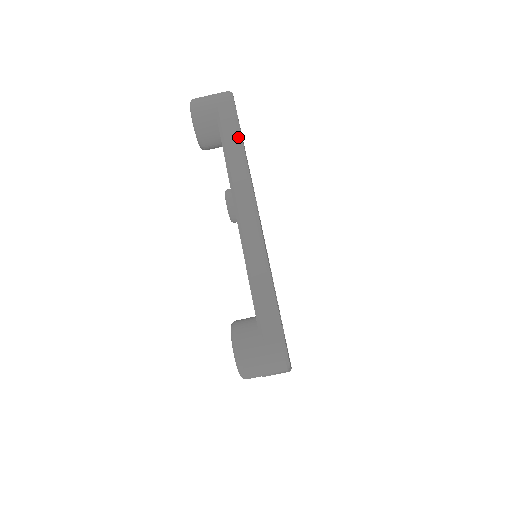
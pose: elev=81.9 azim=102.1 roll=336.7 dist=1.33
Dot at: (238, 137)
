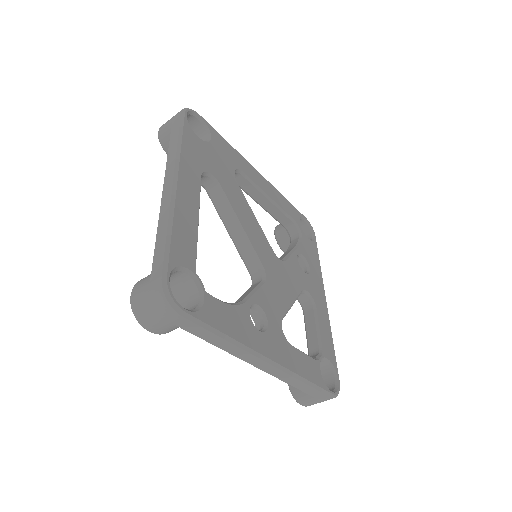
Dot at: (215, 335)
